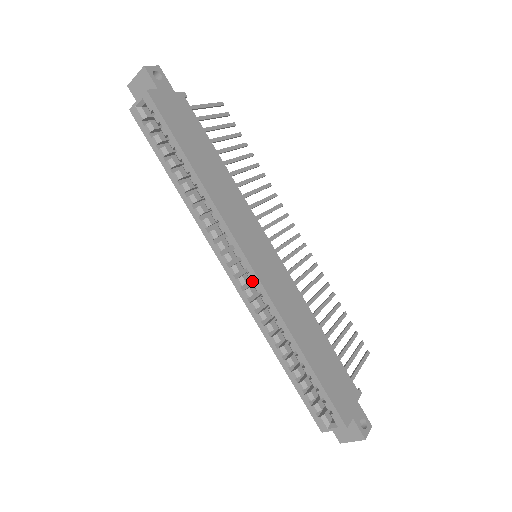
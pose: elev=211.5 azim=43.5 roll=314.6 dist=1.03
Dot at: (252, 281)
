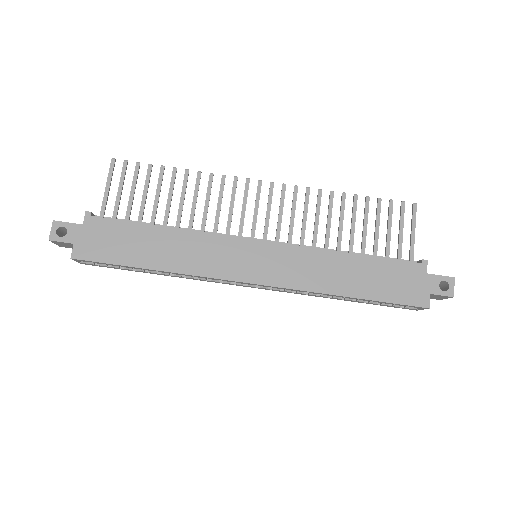
Dot at: occluded
